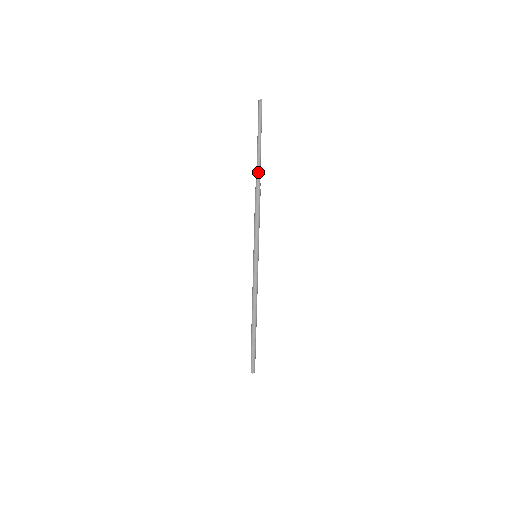
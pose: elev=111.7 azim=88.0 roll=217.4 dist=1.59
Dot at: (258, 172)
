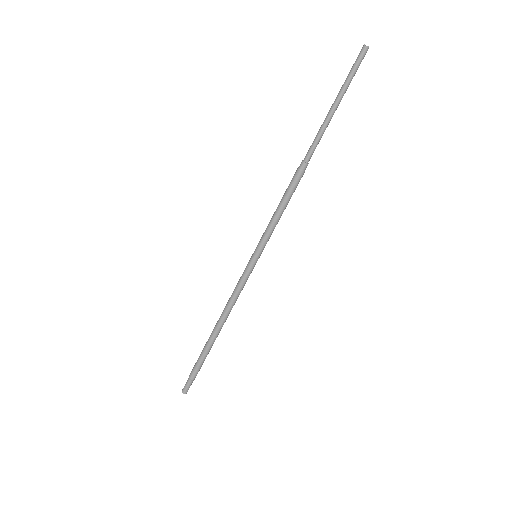
Dot at: (312, 147)
